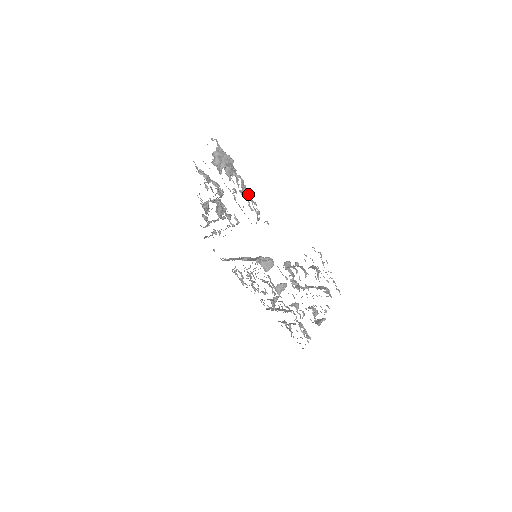
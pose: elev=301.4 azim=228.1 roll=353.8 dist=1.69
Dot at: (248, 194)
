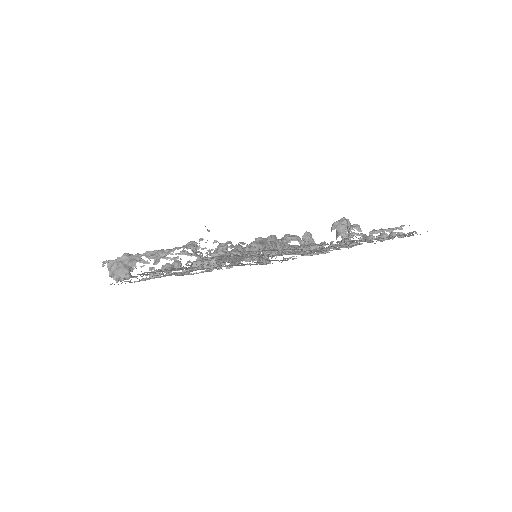
Dot at: (160, 255)
